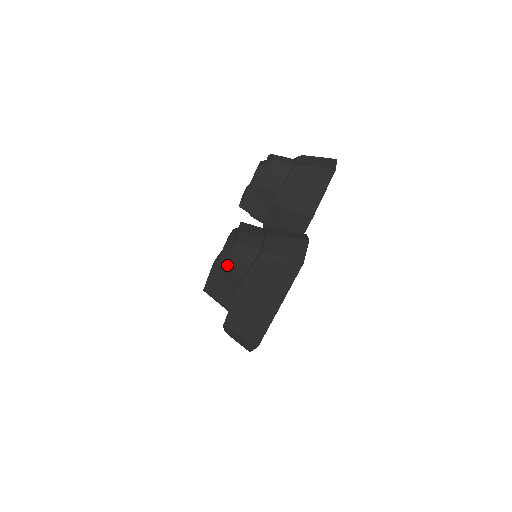
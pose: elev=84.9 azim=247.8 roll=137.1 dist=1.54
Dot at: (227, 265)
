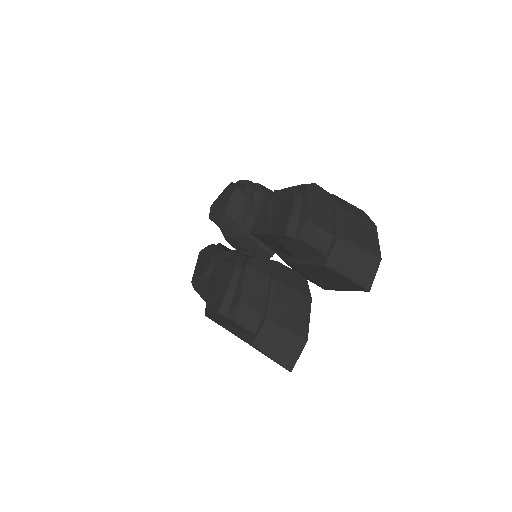
Dot at: (219, 314)
